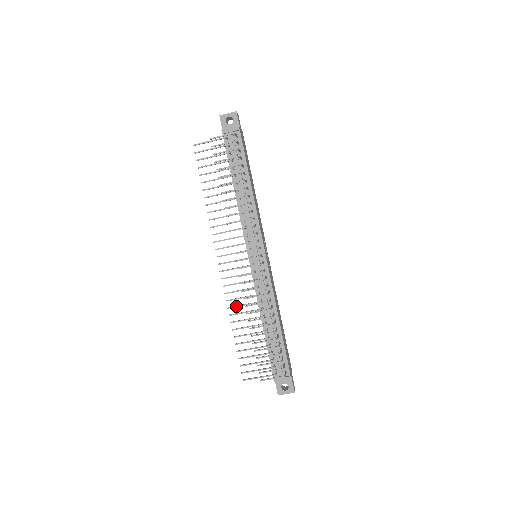
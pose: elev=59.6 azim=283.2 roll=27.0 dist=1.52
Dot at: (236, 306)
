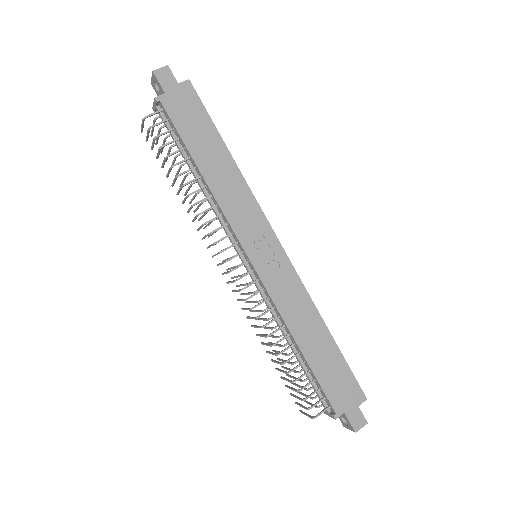
Dot at: (257, 319)
